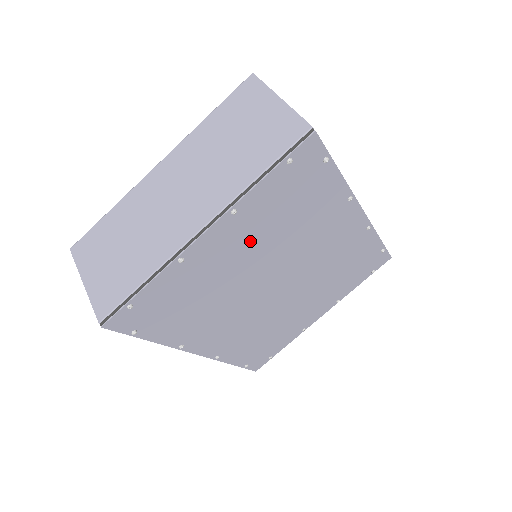
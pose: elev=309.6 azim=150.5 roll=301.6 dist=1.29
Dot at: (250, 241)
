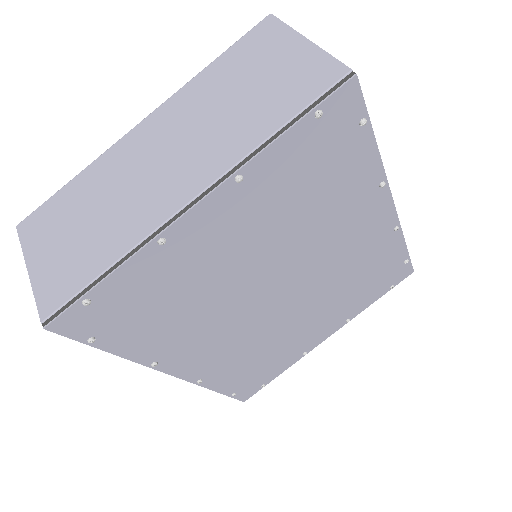
Dot at: (255, 226)
